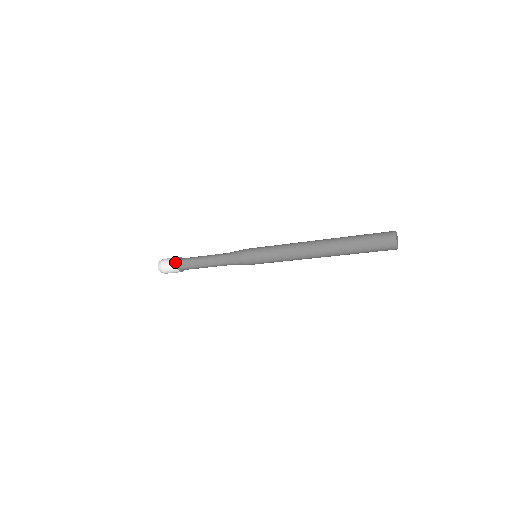
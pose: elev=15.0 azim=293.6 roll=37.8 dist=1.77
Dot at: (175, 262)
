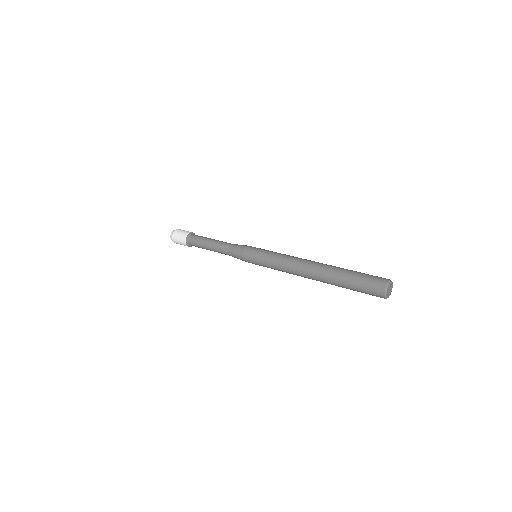
Dot at: (185, 245)
